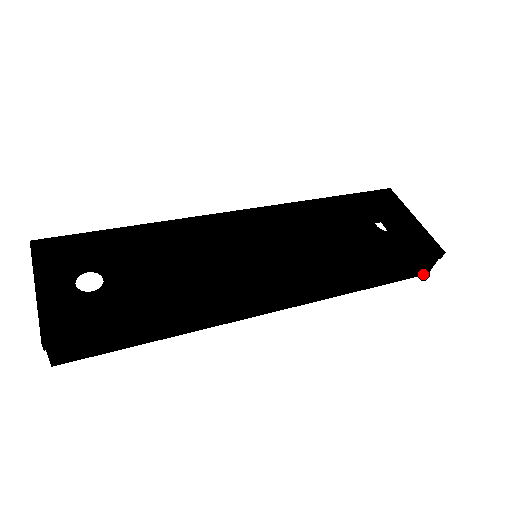
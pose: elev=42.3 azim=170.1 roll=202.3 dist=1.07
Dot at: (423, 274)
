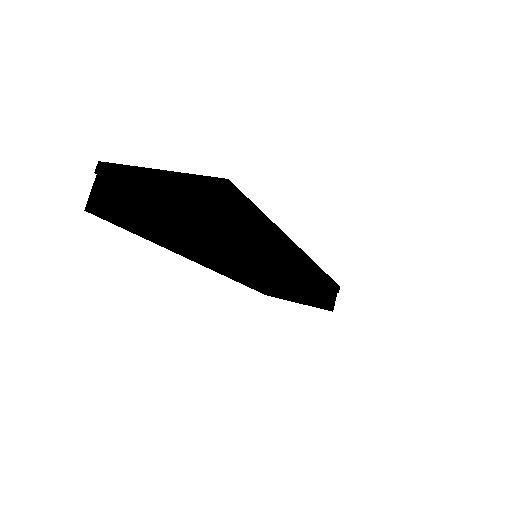
Dot at: (332, 310)
